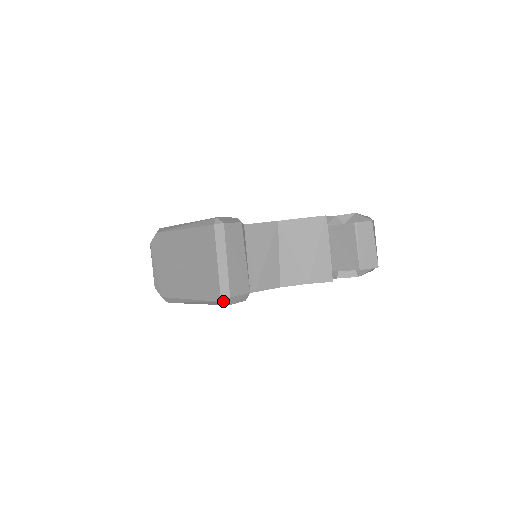
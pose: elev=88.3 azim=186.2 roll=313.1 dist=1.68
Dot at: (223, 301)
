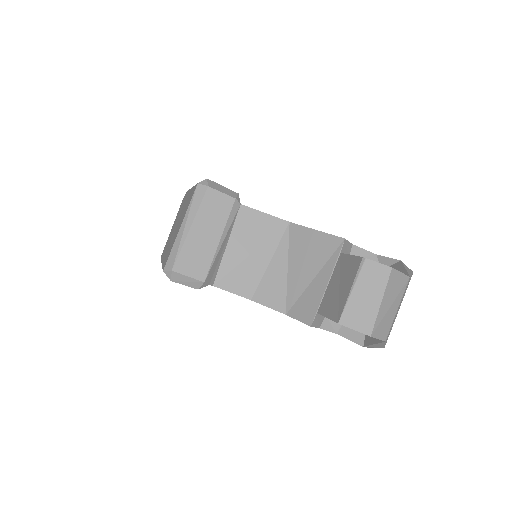
Dot at: (165, 272)
